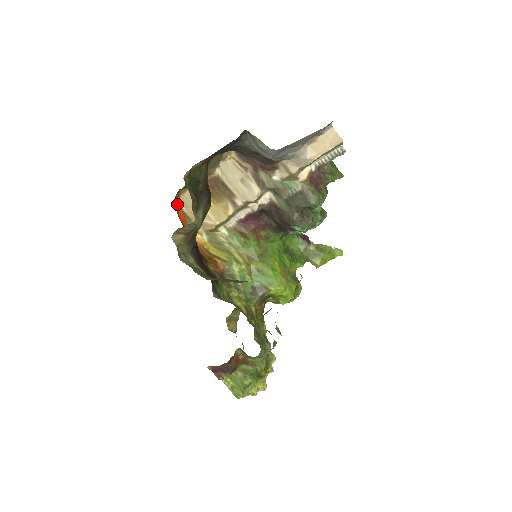
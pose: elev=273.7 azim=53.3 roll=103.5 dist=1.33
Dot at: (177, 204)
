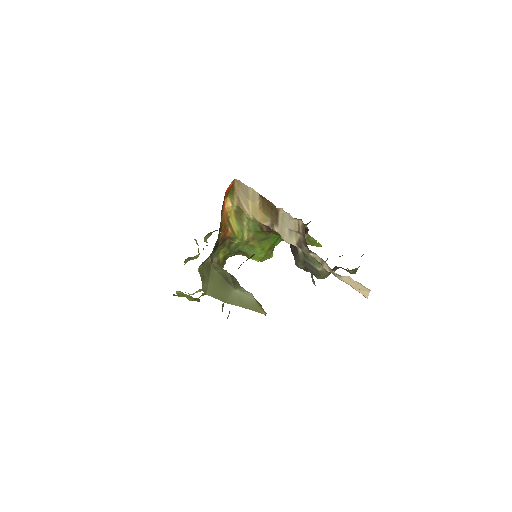
Dot at: (233, 180)
